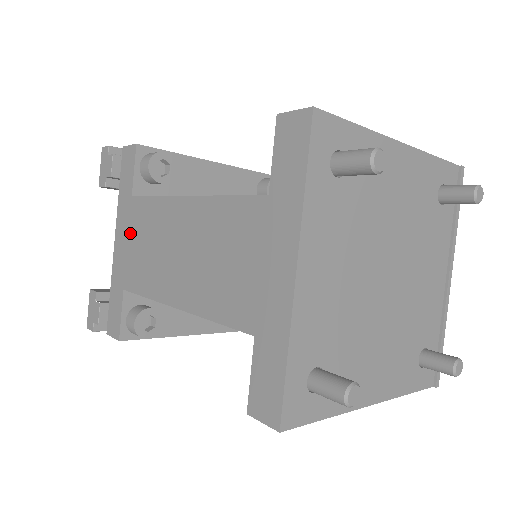
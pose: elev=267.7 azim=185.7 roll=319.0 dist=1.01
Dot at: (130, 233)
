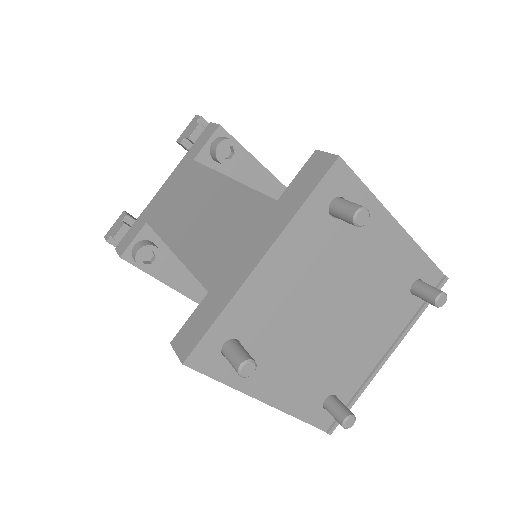
Dot at: (176, 185)
